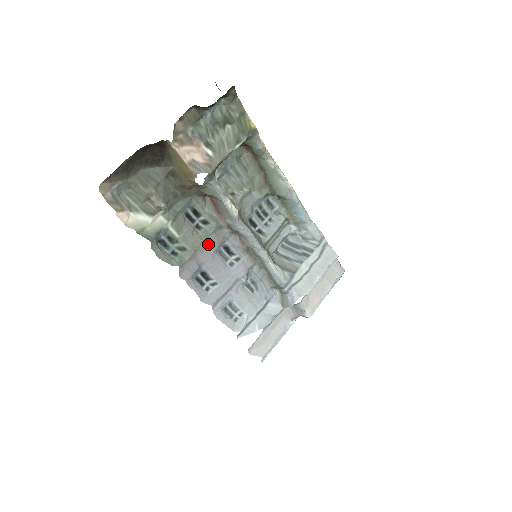
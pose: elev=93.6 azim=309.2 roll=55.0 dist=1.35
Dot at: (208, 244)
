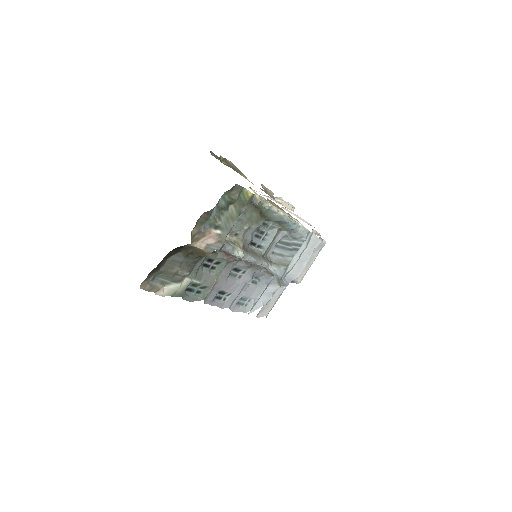
Dot at: (222, 275)
